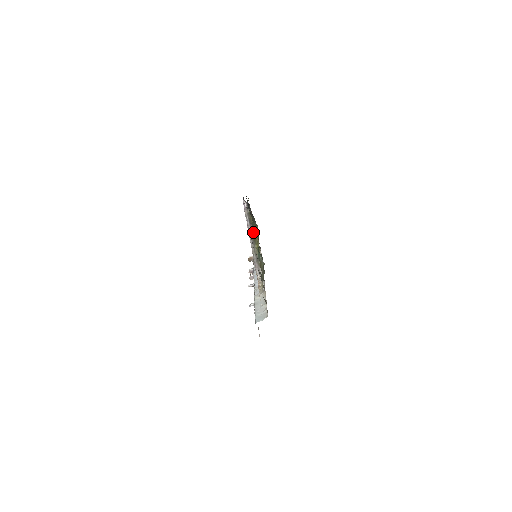
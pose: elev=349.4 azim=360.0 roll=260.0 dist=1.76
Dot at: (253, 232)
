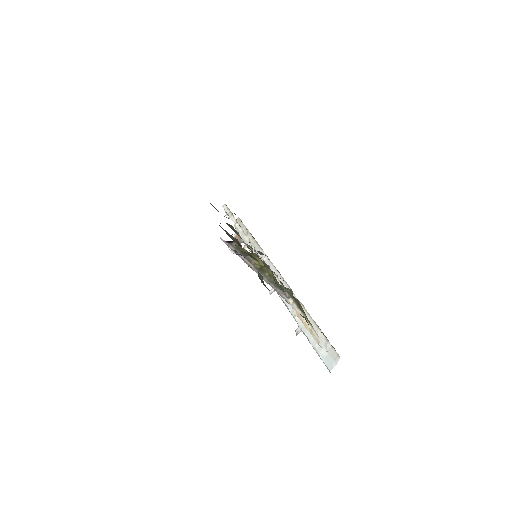
Dot at: (254, 263)
